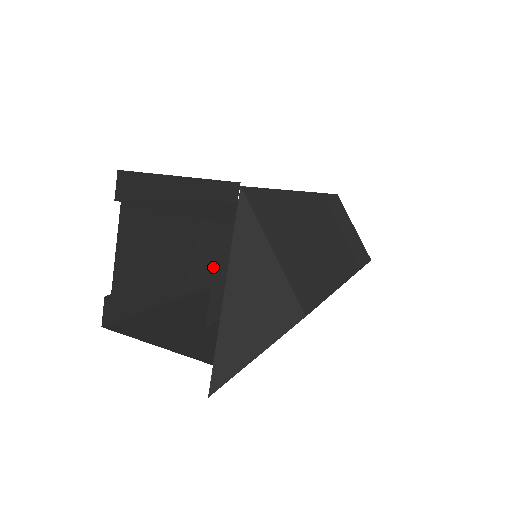
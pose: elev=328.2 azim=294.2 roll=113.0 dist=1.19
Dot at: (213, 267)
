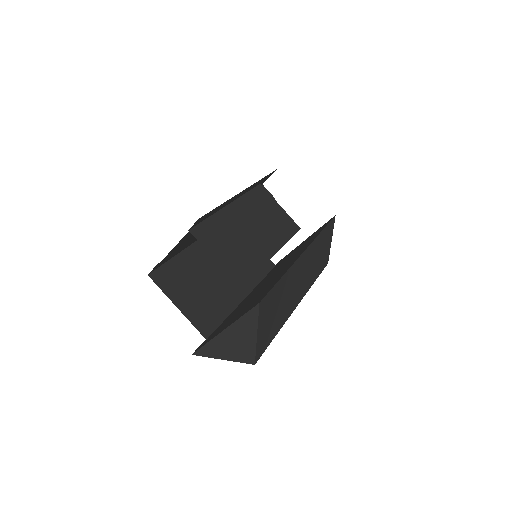
Dot at: occluded
